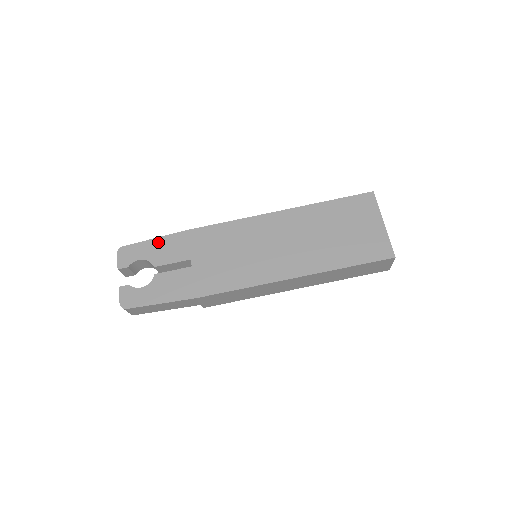
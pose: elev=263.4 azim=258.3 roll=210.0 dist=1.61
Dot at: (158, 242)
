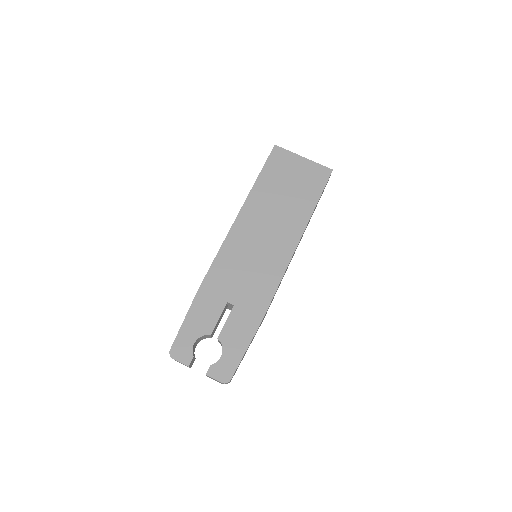
Dot at: (190, 318)
